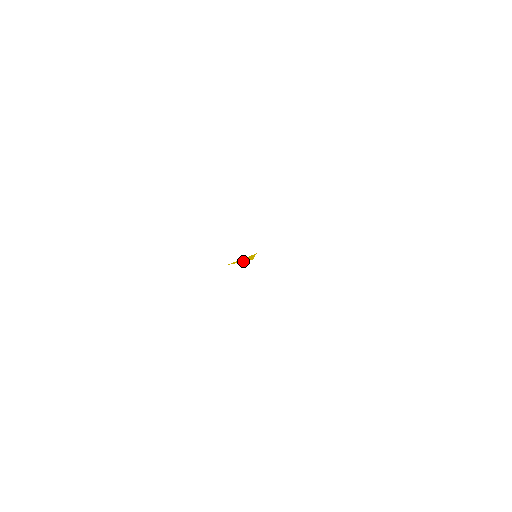
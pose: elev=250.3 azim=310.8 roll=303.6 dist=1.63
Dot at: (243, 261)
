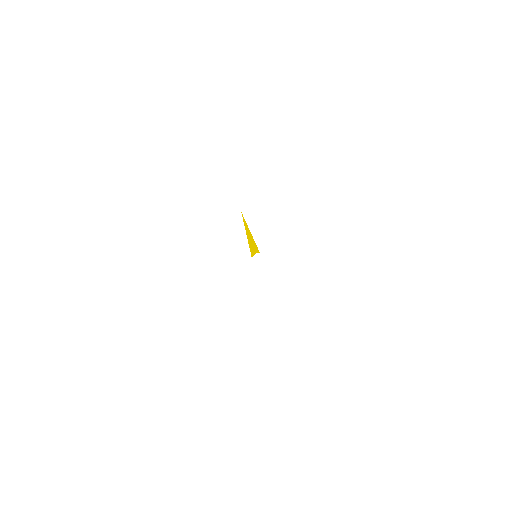
Dot at: (248, 240)
